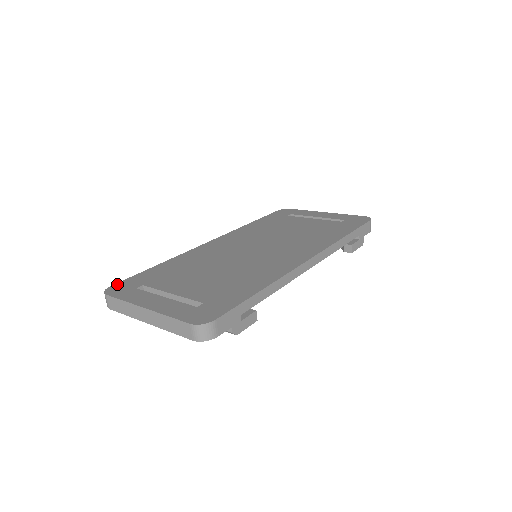
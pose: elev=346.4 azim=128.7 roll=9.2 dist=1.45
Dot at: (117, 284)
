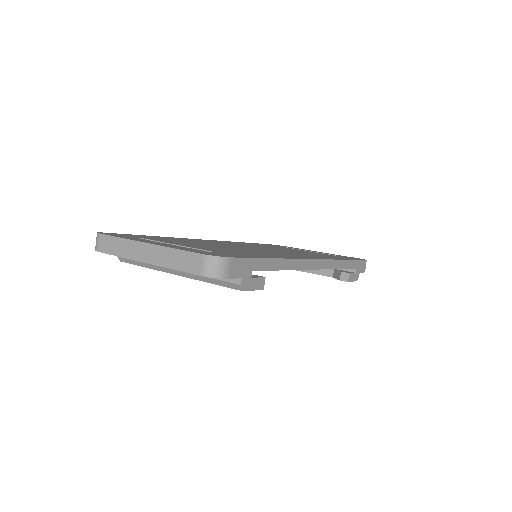
Dot at: (111, 233)
